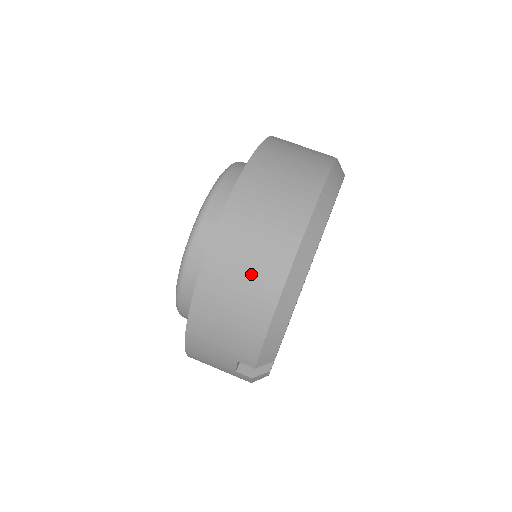
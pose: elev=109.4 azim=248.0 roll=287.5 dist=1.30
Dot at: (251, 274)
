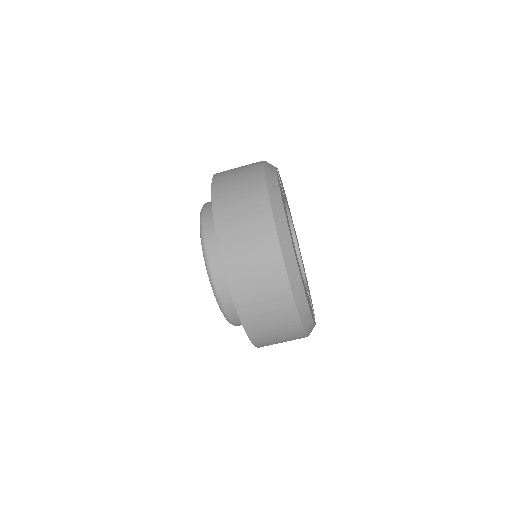
Dot at: (280, 332)
